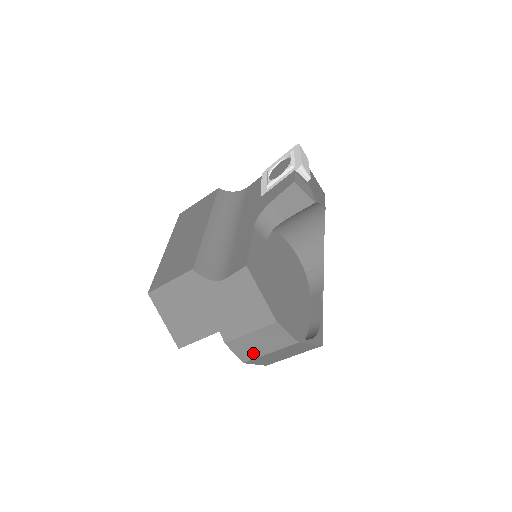
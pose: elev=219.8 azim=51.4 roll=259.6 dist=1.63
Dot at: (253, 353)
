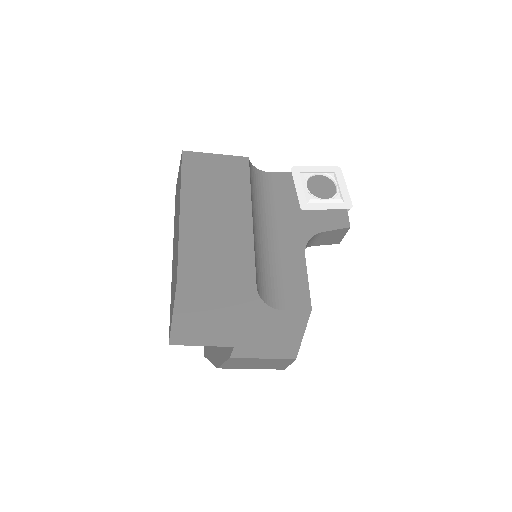
Dot at: (239, 366)
